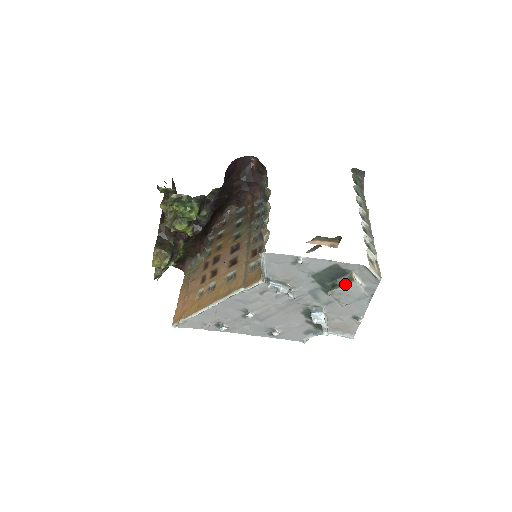
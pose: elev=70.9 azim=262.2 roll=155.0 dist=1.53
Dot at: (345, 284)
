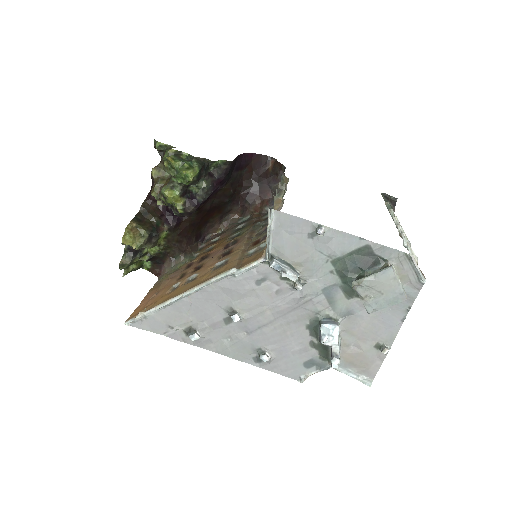
Dot at: (378, 271)
